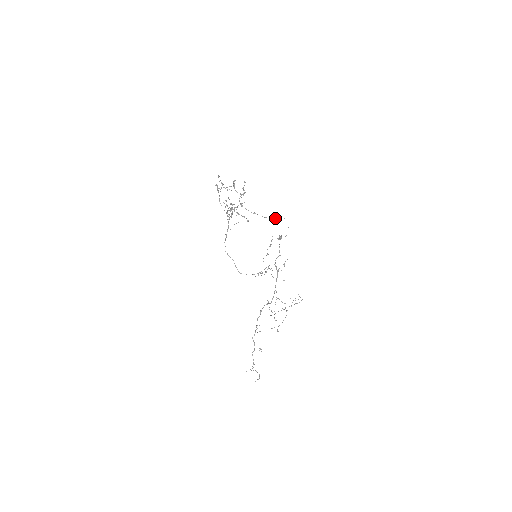
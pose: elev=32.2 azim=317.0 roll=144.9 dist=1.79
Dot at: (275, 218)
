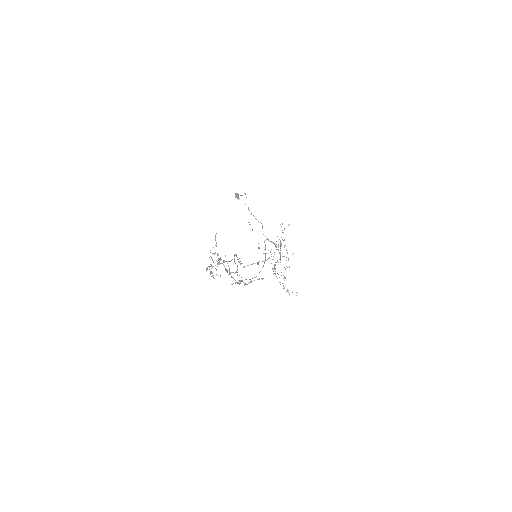
Dot at: occluded
